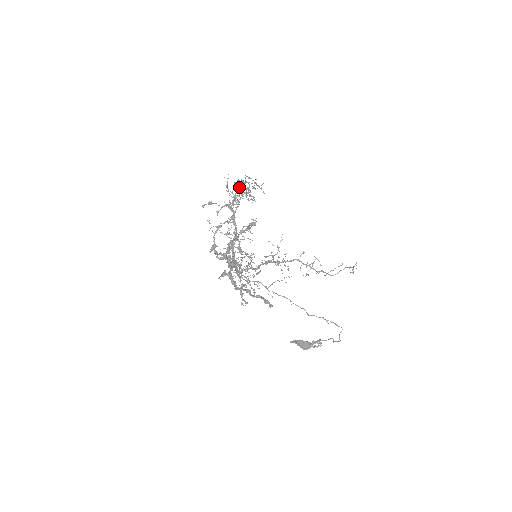
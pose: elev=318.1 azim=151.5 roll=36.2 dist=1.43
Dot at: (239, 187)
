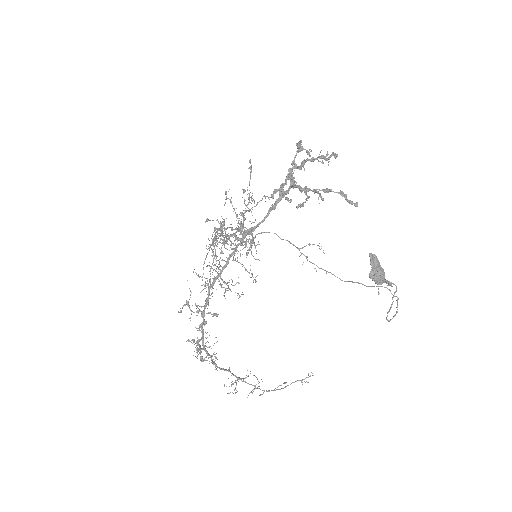
Dot at: (215, 236)
